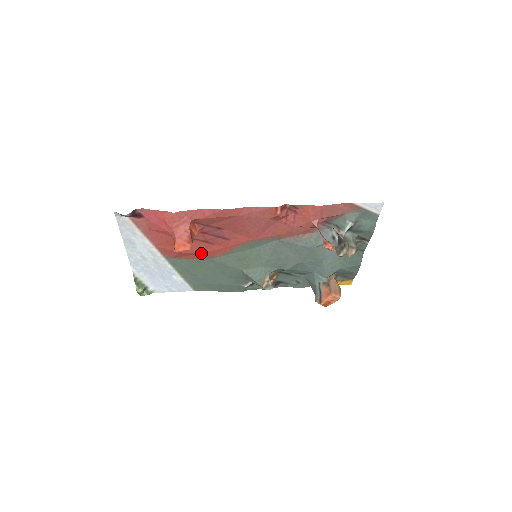
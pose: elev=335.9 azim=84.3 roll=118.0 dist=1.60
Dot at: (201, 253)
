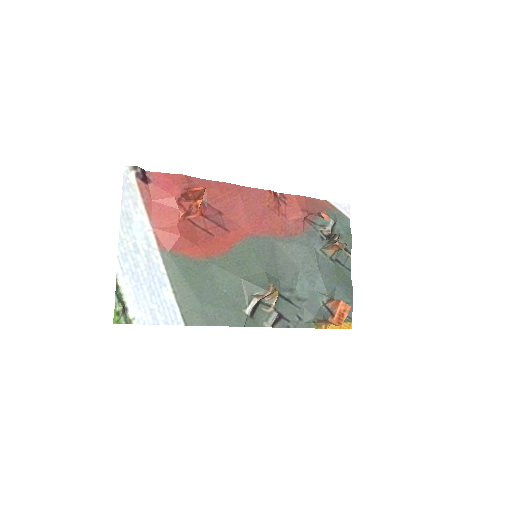
Dot at: (200, 247)
